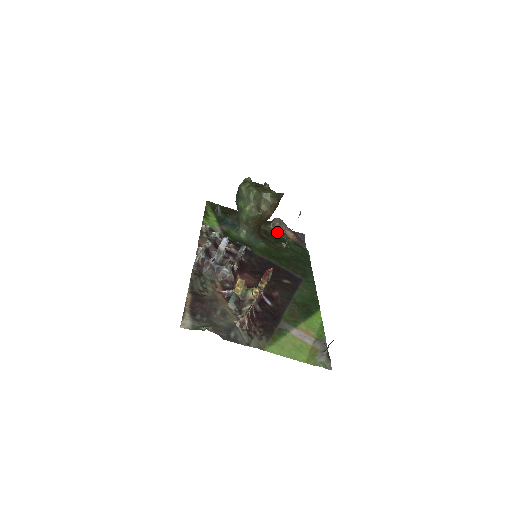
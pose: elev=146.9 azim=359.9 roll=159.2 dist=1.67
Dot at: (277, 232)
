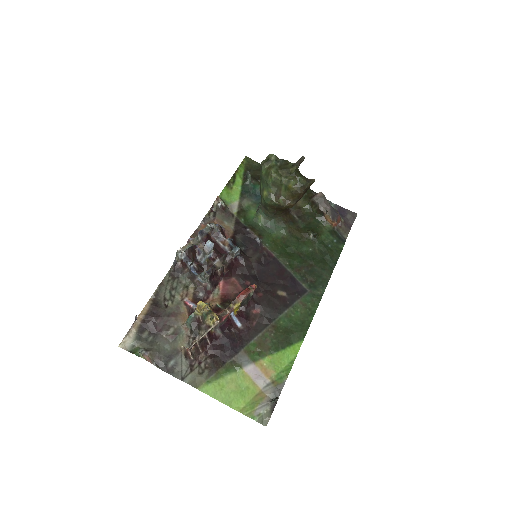
Dot at: (315, 212)
